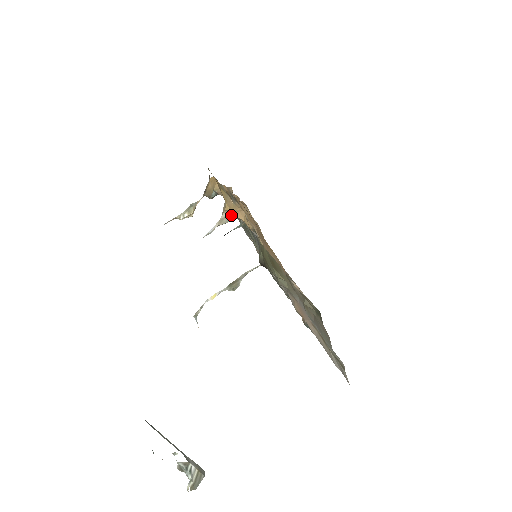
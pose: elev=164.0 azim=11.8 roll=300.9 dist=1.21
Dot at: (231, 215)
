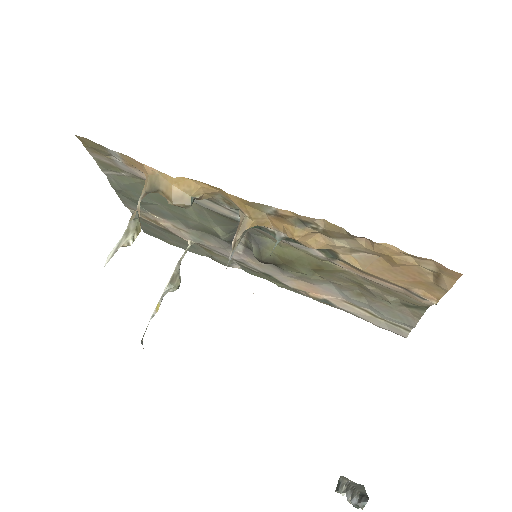
Dot at: occluded
